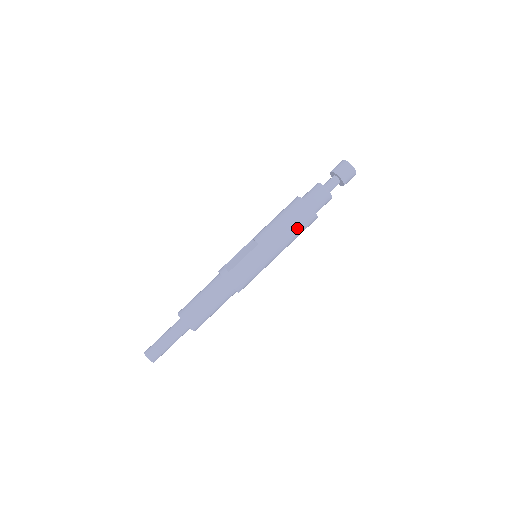
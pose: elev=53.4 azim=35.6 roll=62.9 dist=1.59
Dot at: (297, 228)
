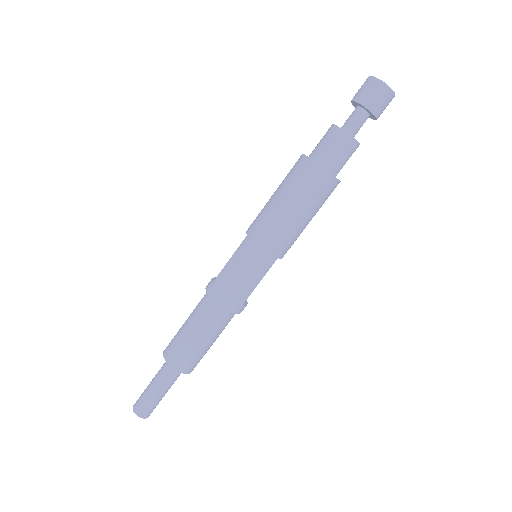
Dot at: (299, 200)
